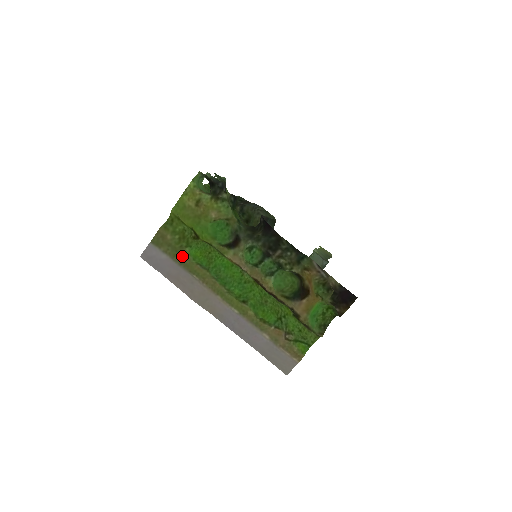
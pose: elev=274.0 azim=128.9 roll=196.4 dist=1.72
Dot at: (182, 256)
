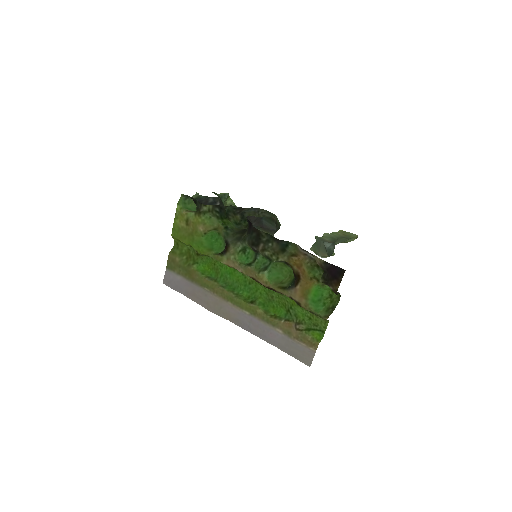
Dot at: (191, 273)
